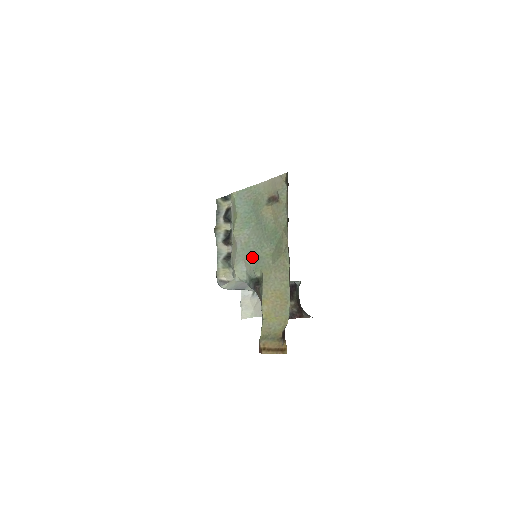
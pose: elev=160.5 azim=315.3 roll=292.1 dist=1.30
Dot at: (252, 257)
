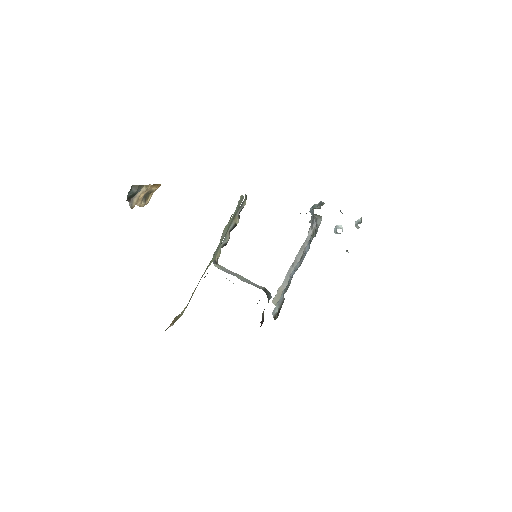
Dot at: occluded
